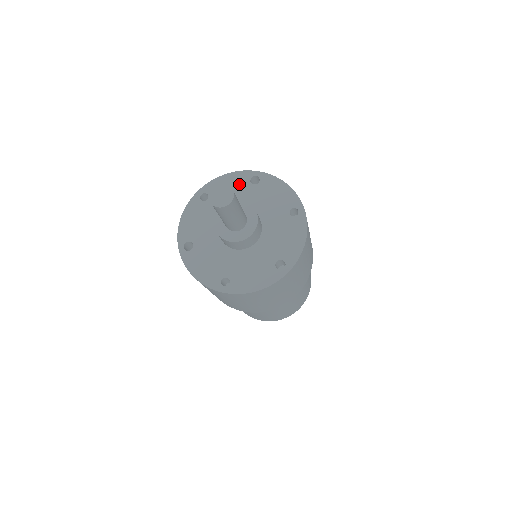
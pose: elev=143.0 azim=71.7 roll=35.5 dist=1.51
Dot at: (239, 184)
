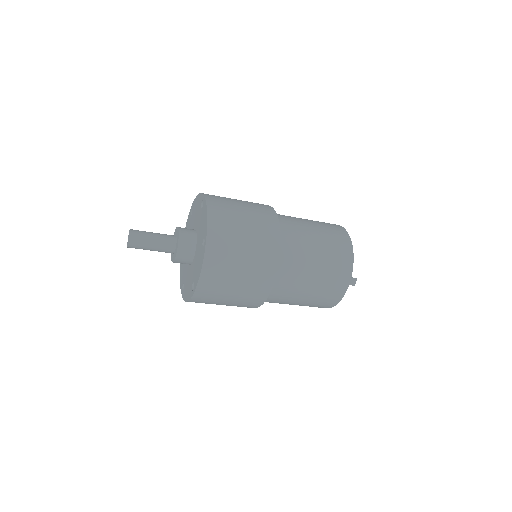
Dot at: (199, 206)
